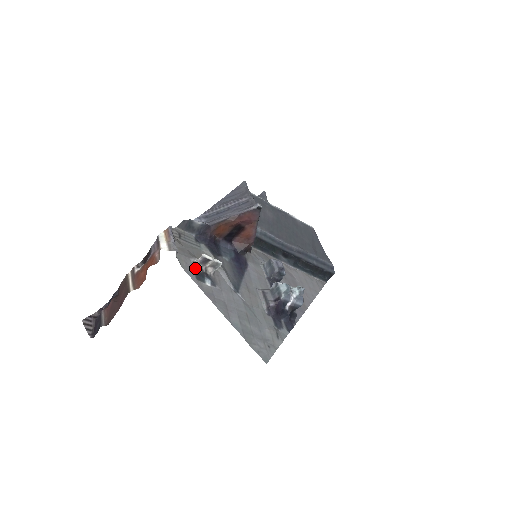
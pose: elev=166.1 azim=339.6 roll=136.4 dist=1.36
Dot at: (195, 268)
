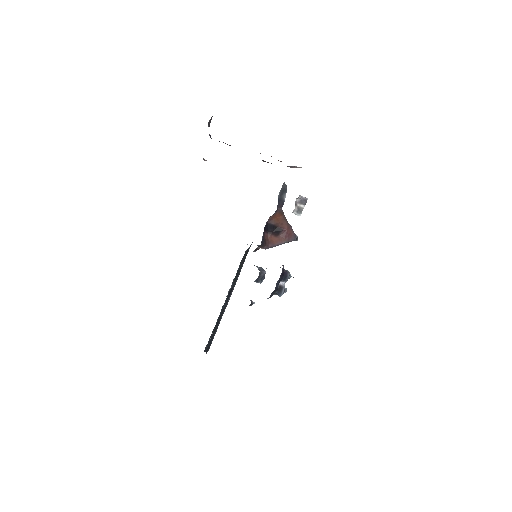
Dot at: (299, 195)
